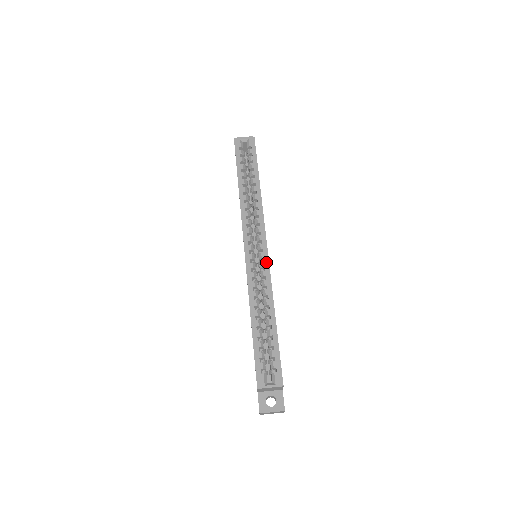
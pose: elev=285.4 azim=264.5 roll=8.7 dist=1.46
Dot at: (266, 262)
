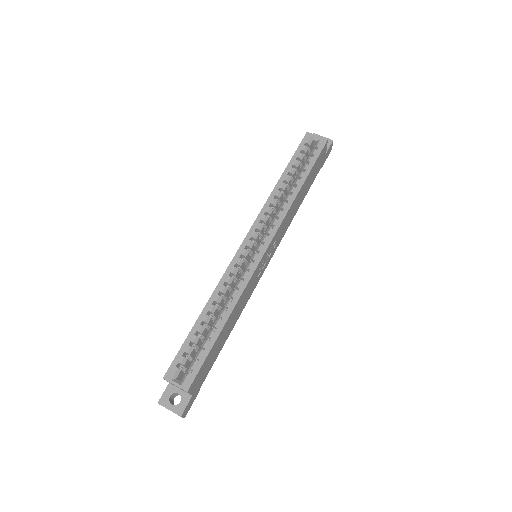
Dot at: (254, 265)
